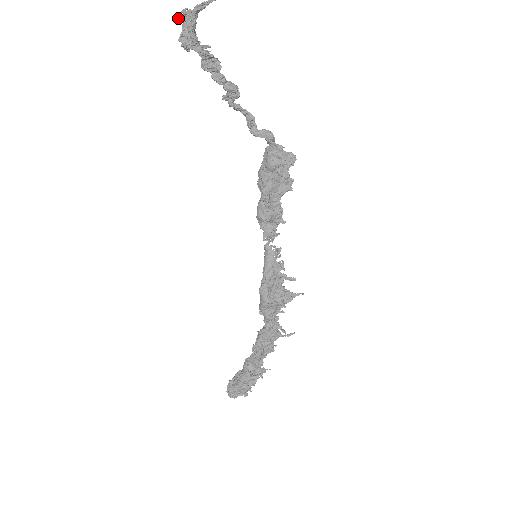
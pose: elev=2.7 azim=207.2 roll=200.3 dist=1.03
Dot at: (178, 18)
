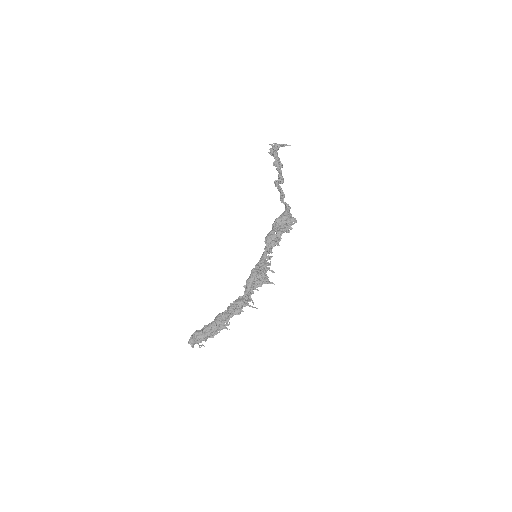
Dot at: (271, 144)
